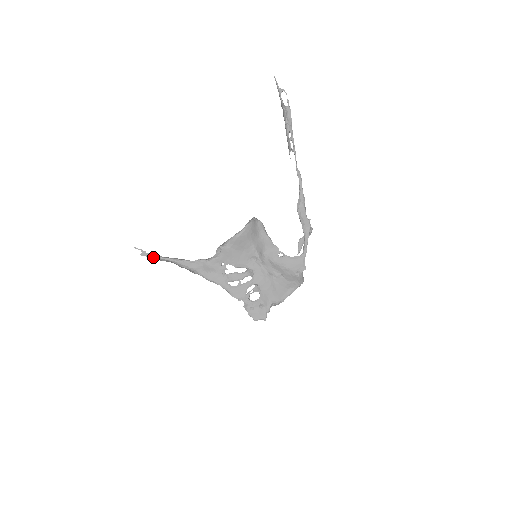
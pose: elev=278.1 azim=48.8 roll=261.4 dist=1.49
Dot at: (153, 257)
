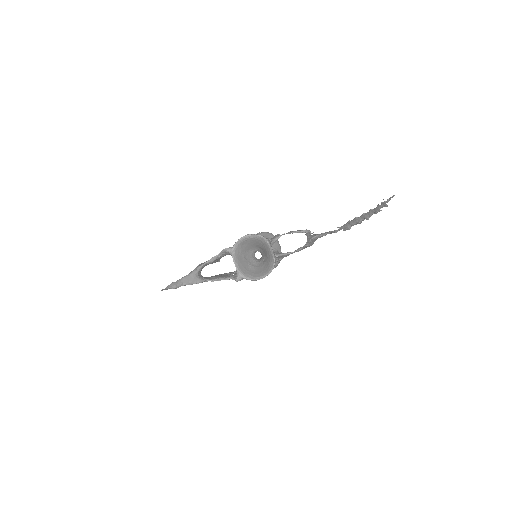
Dot at: occluded
